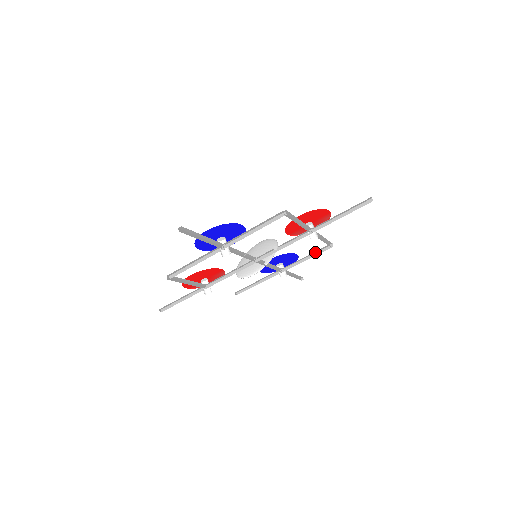
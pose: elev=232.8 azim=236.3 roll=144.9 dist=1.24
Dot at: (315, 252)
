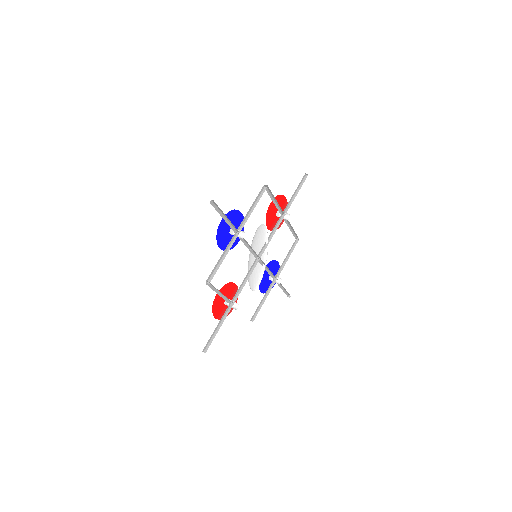
Dot at: (289, 251)
